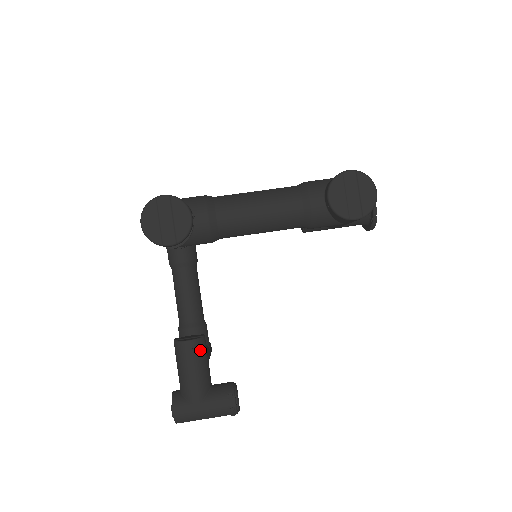
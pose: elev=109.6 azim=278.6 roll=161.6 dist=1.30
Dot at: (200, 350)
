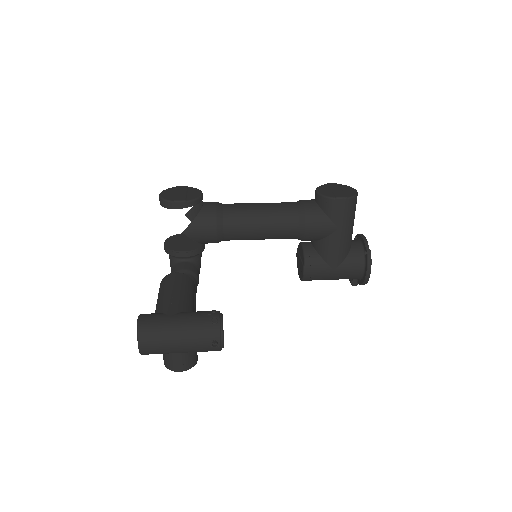
Dot at: (187, 283)
